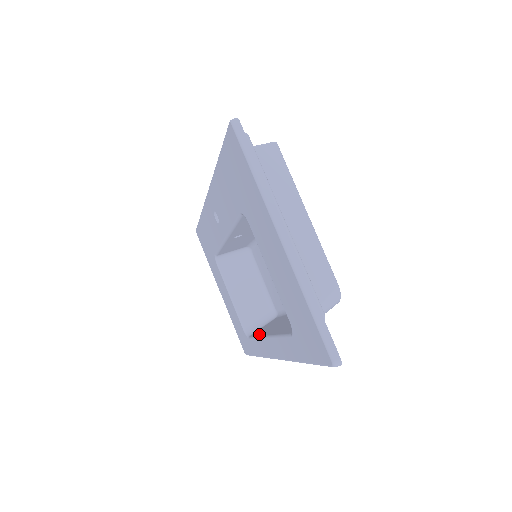
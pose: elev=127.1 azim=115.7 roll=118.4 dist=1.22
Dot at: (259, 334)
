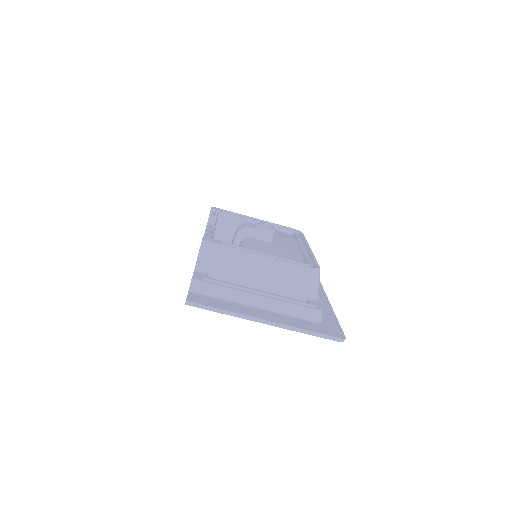
Dot at: occluded
